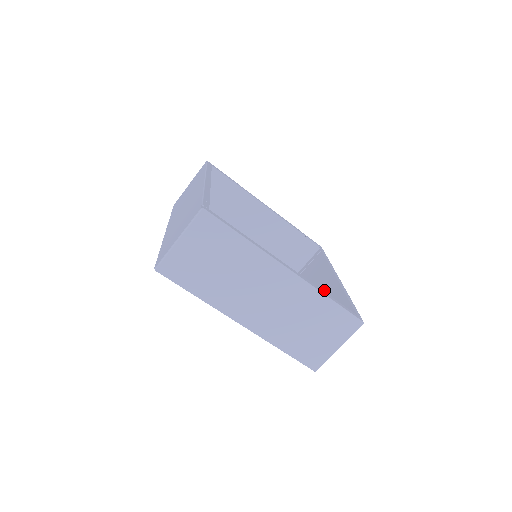
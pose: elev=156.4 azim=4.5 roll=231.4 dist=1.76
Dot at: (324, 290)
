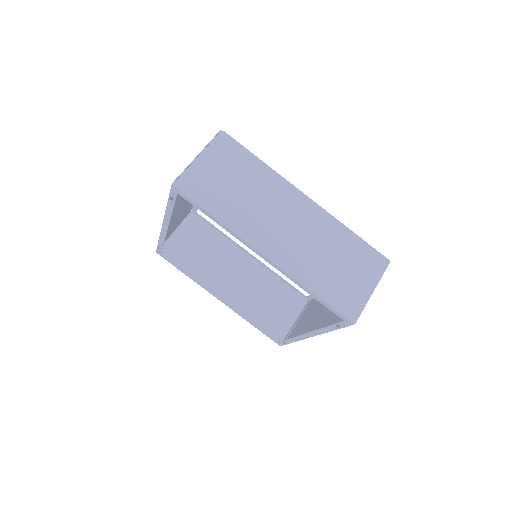
Dot at: occluded
